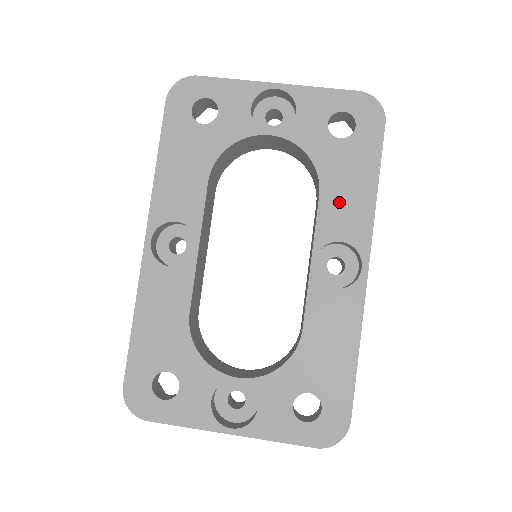
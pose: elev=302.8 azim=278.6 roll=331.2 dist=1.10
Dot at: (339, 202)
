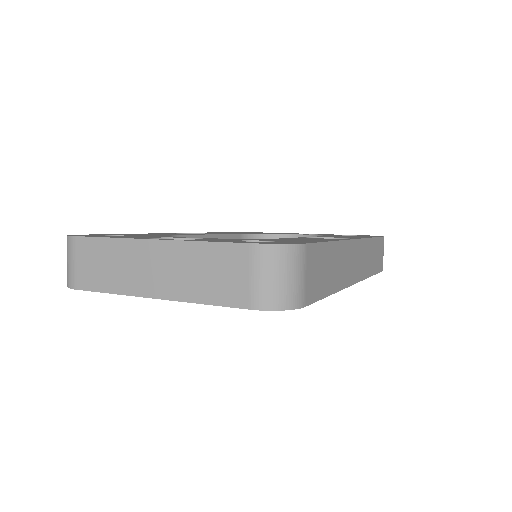
Dot at: occluded
